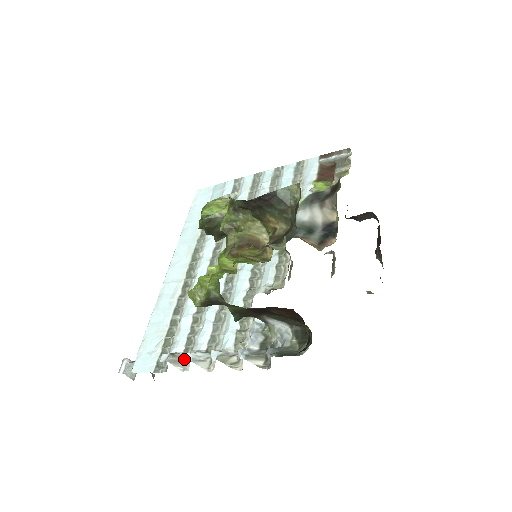
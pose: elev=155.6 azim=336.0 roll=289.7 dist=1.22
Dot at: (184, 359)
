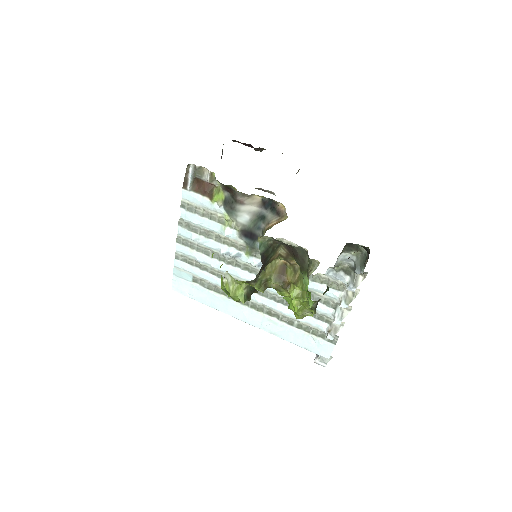
Dot at: occluded
